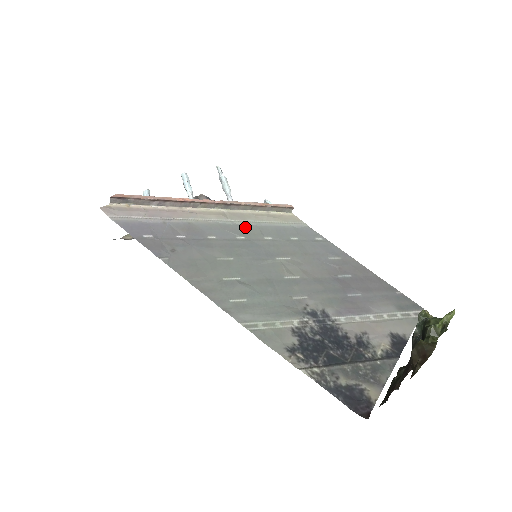
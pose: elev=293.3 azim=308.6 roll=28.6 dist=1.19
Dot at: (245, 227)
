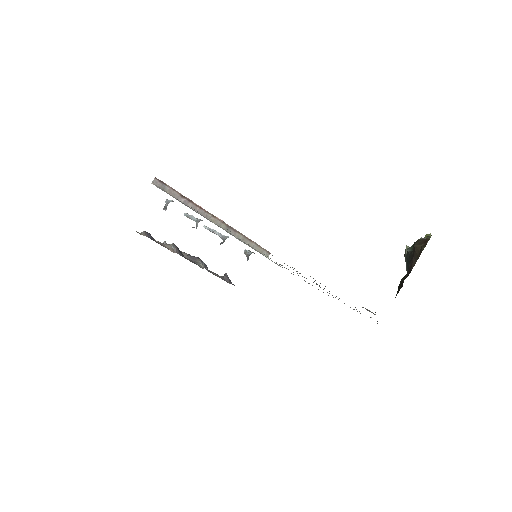
Dot at: occluded
